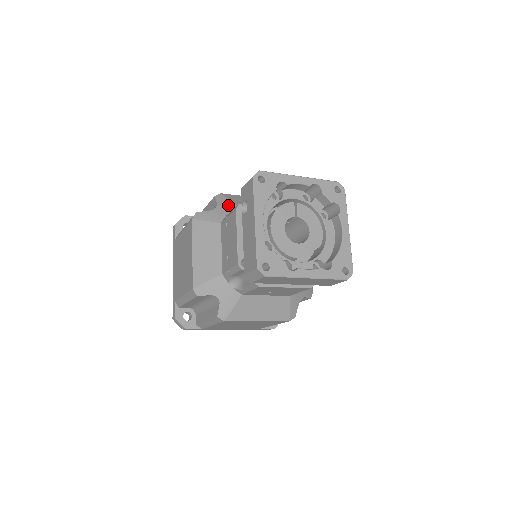
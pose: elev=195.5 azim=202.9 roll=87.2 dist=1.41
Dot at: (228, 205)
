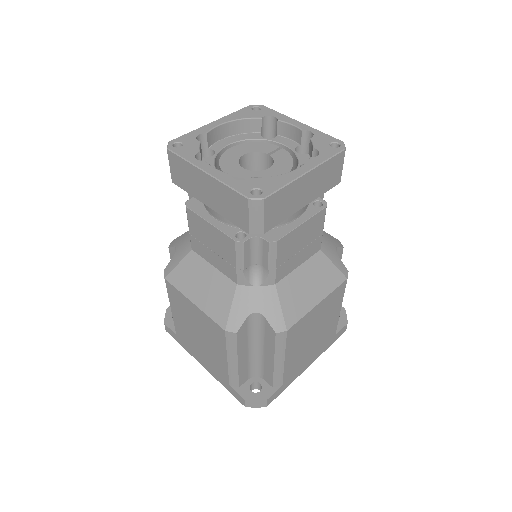
Dot at: occluded
